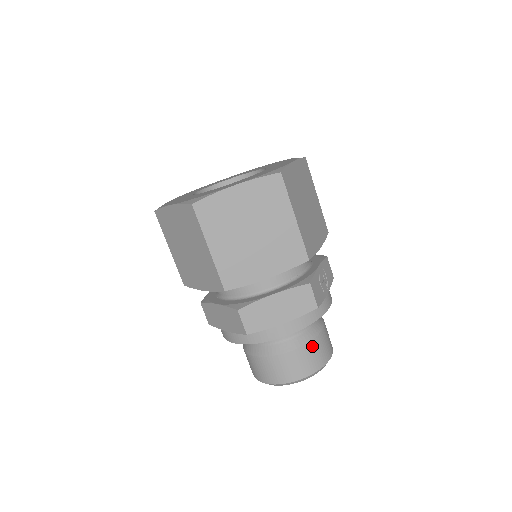
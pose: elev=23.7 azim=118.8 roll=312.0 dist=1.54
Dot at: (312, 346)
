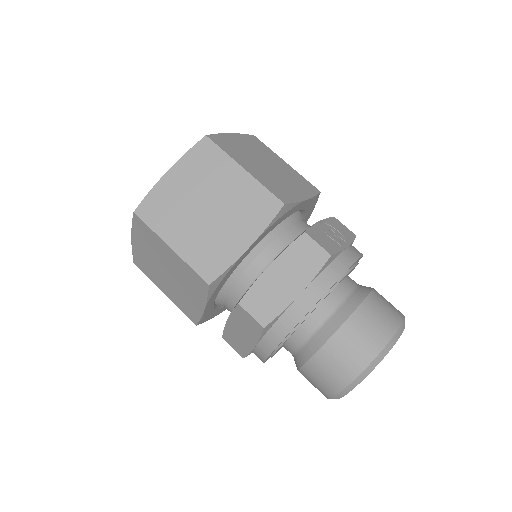
Dot at: (362, 314)
